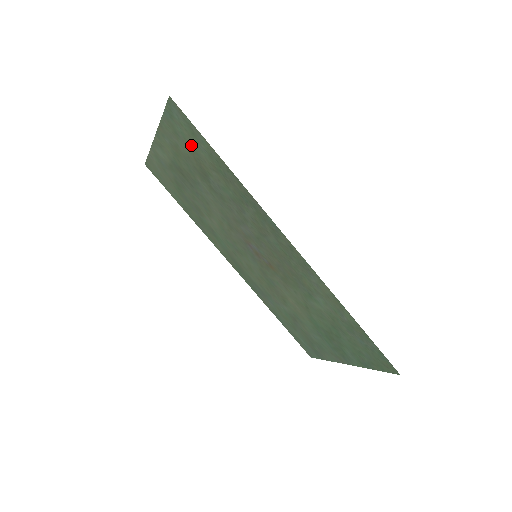
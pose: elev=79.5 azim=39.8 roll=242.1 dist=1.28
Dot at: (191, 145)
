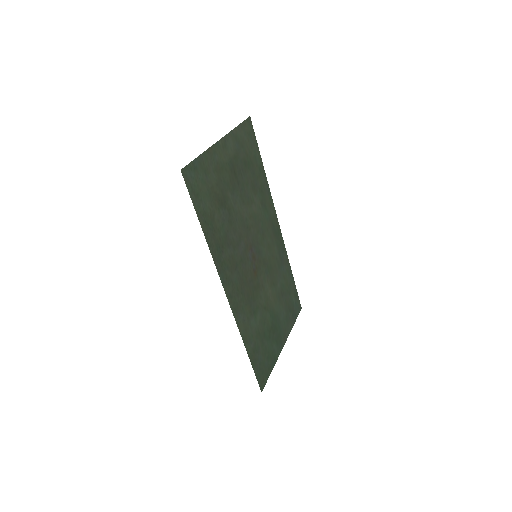
Dot at: (207, 190)
